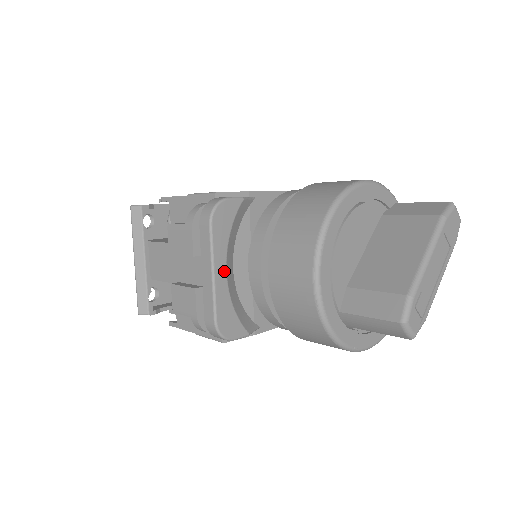
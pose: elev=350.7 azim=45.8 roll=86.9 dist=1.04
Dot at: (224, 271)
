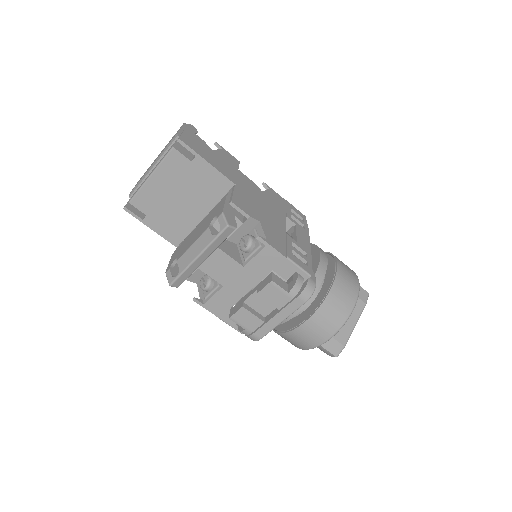
Dot at: occluded
